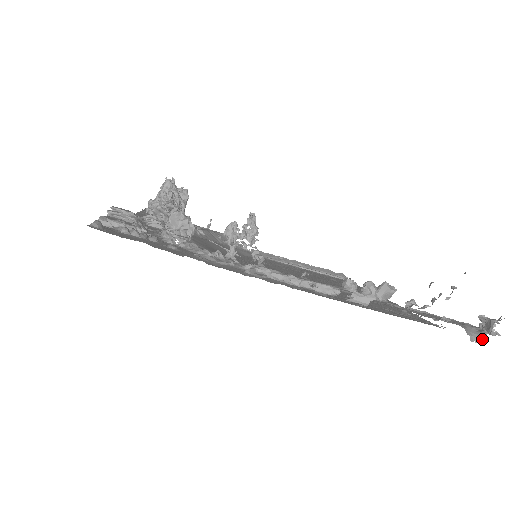
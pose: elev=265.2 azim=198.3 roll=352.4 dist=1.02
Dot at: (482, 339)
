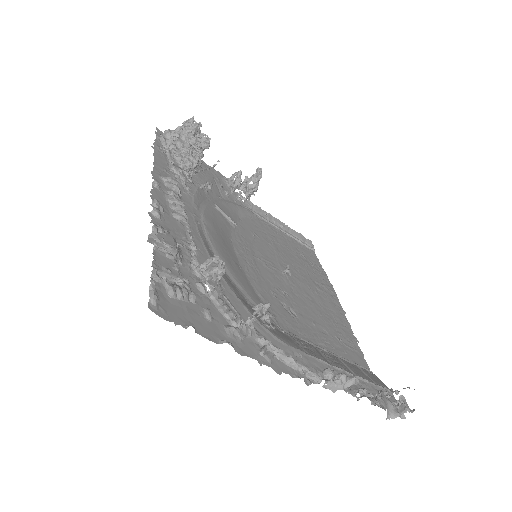
Dot at: (393, 418)
